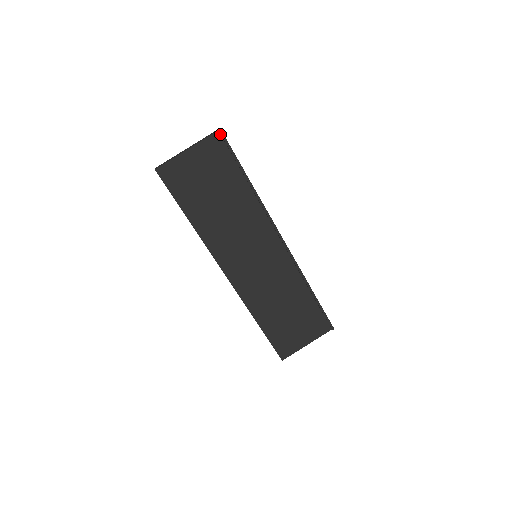
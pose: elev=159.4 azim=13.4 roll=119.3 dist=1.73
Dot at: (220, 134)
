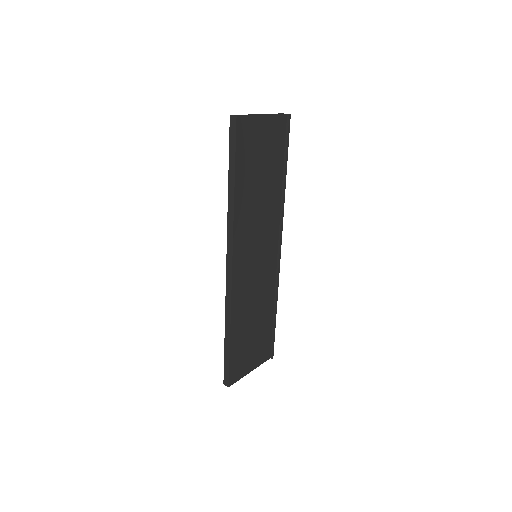
Dot at: (287, 118)
